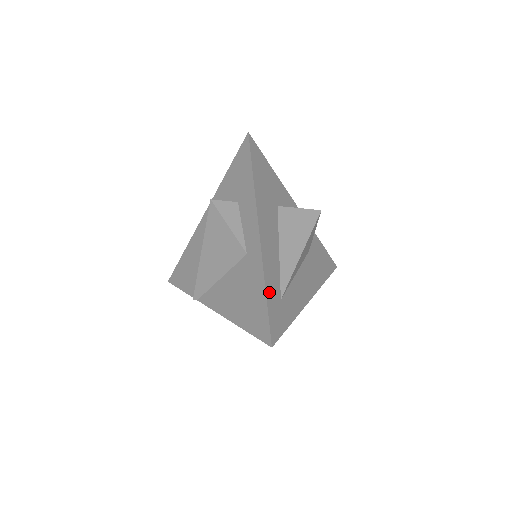
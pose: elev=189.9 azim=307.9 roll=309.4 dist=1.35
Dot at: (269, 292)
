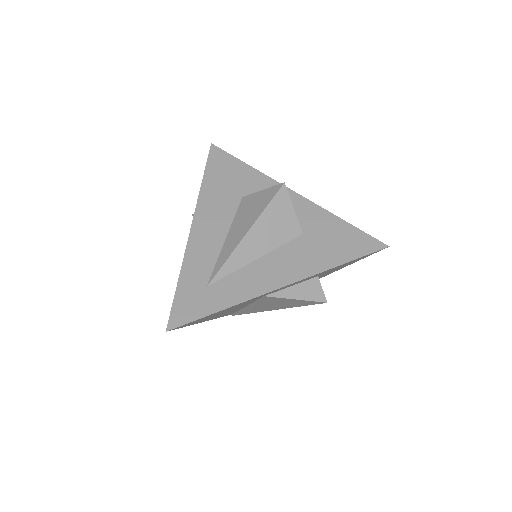
Dot at: (185, 279)
